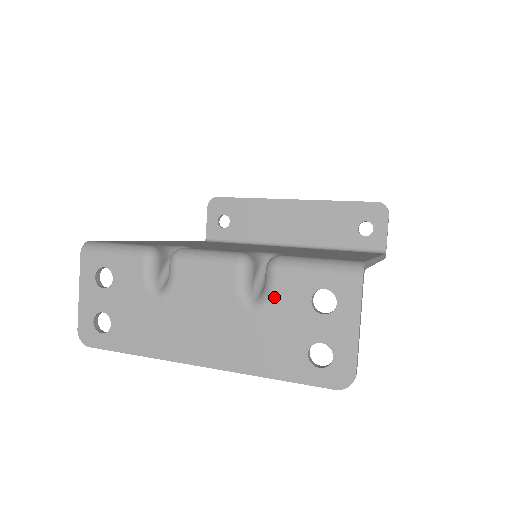
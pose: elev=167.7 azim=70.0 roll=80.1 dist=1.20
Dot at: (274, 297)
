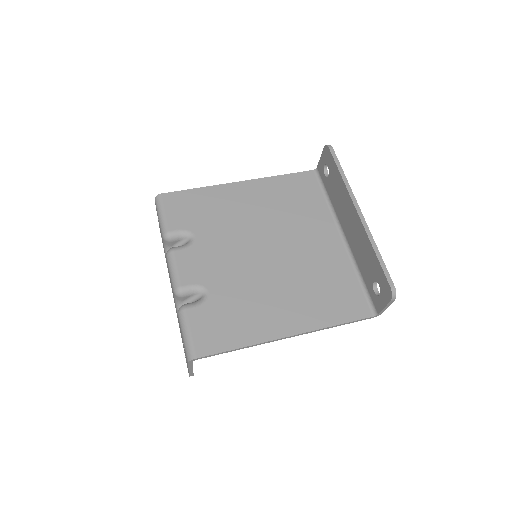
Dot at: occluded
